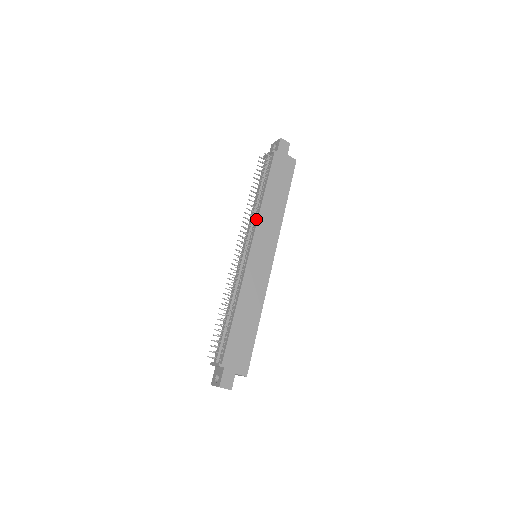
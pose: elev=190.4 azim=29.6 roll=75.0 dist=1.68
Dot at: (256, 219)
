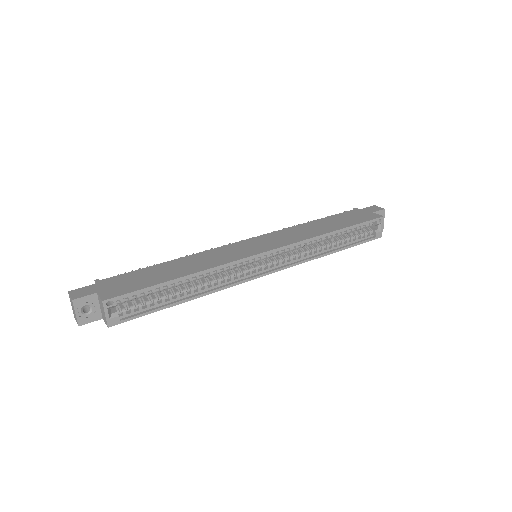
Dot at: occluded
